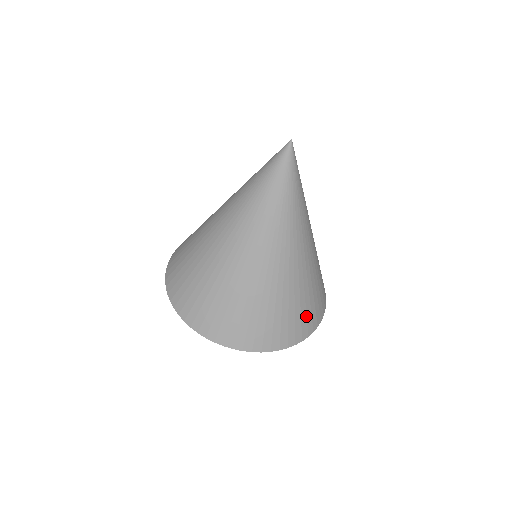
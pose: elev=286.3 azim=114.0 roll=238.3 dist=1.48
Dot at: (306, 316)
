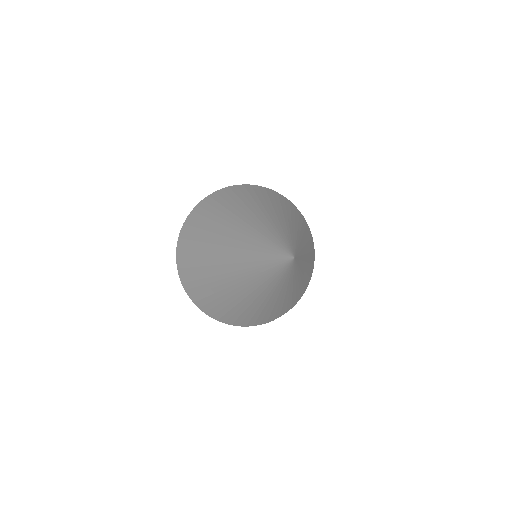
Dot at: (256, 320)
